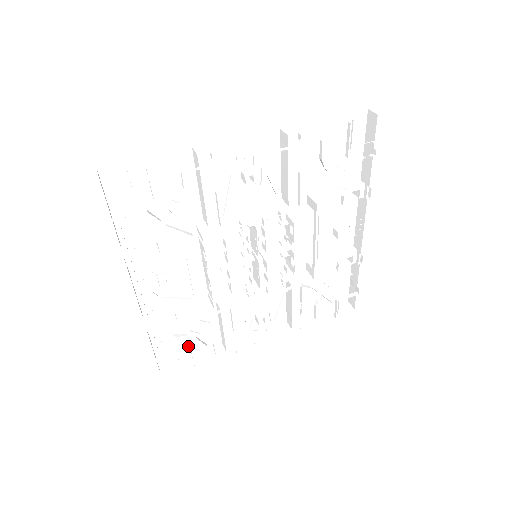
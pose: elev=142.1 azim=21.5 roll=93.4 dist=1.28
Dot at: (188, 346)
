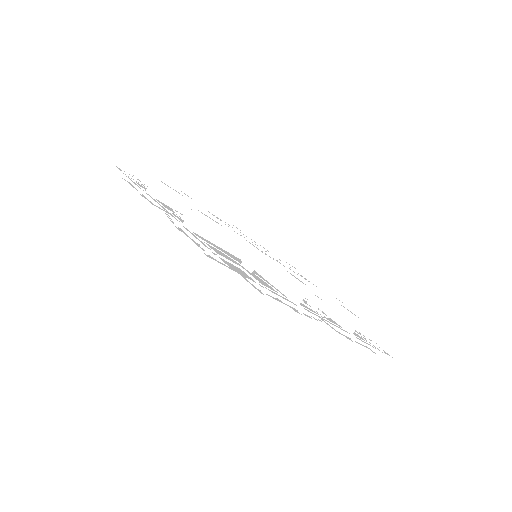
Dot at: occluded
